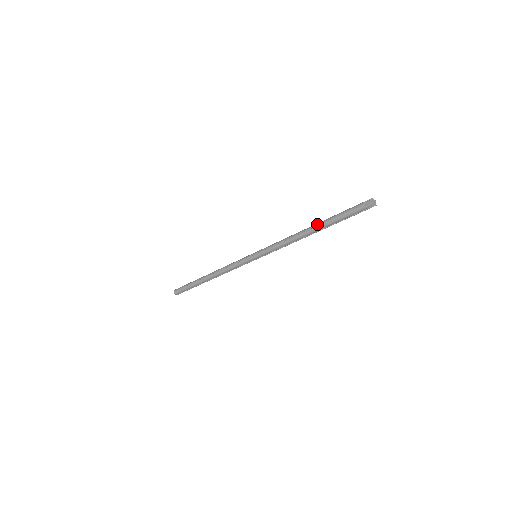
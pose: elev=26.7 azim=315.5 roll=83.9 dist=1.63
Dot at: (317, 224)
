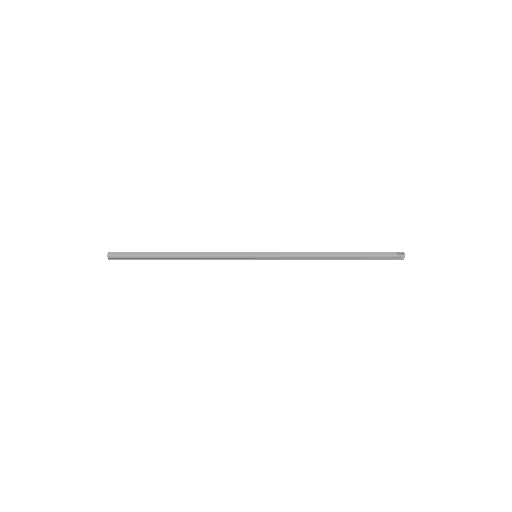
Dot at: occluded
